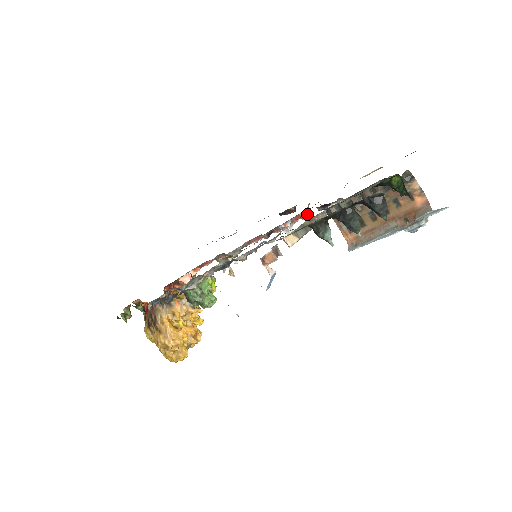
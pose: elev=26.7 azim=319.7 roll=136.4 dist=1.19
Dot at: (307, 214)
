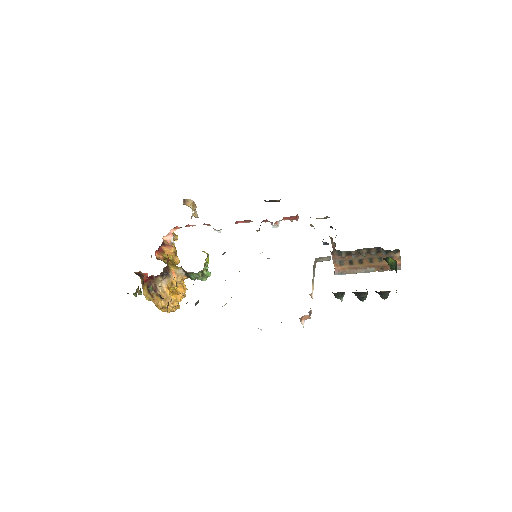
Dot at: (296, 218)
